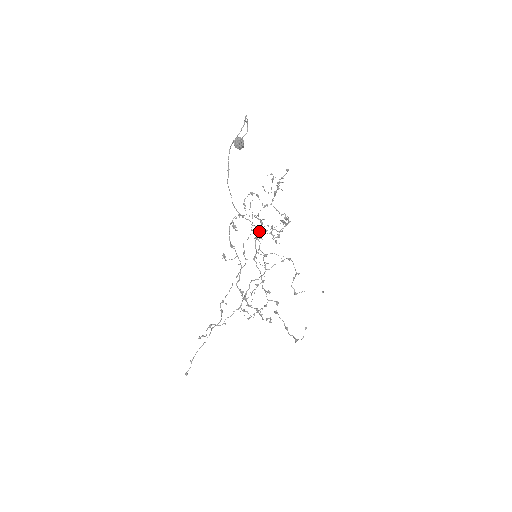
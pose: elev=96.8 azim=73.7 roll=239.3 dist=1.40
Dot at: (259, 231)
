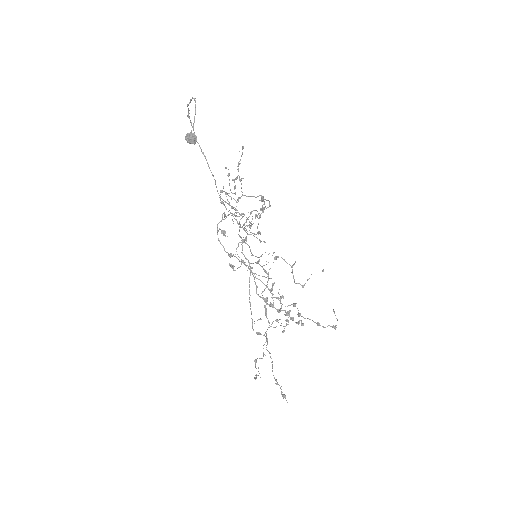
Dot at: occluded
